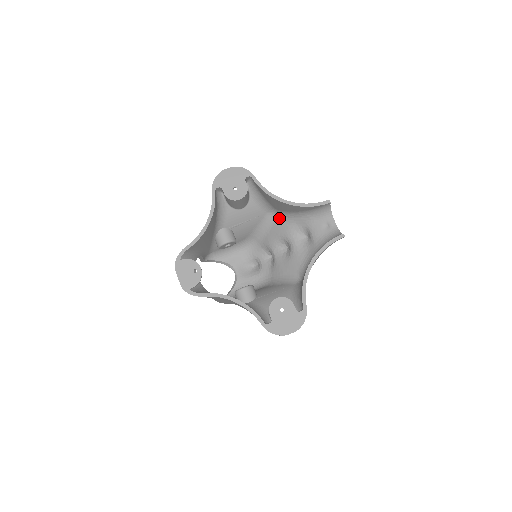
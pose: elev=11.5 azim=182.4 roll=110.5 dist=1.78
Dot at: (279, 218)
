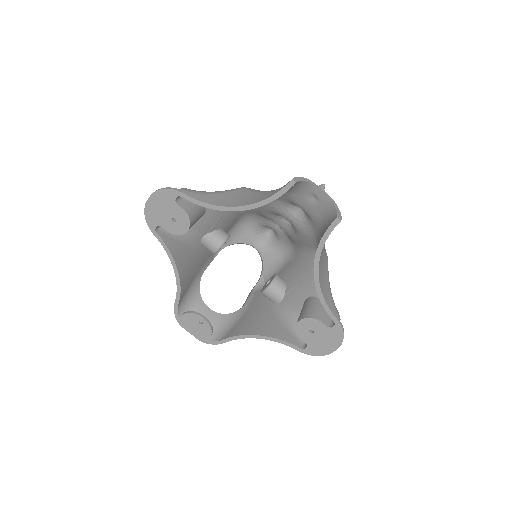
Dot at: occluded
